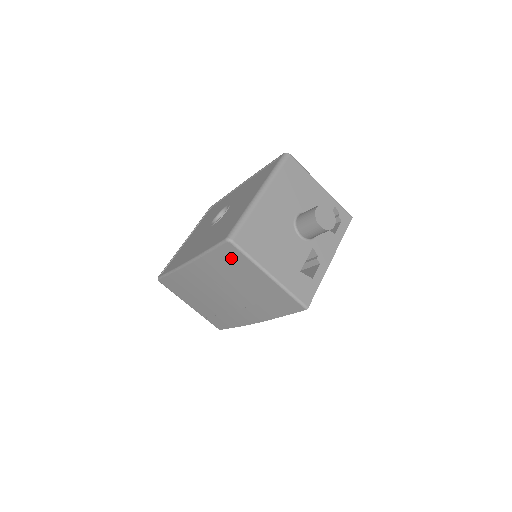
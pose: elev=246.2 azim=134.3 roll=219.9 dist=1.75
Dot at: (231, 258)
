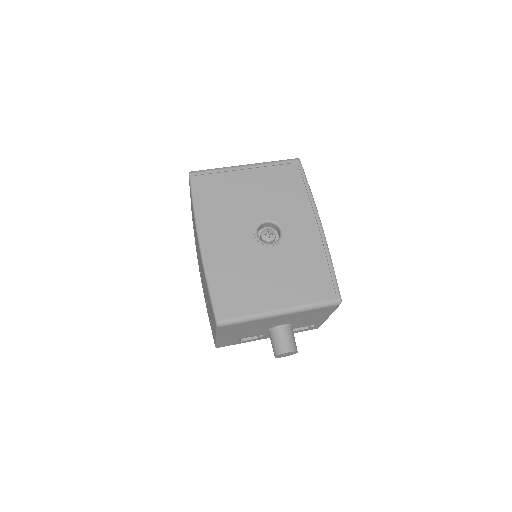
Dot at: occluded
